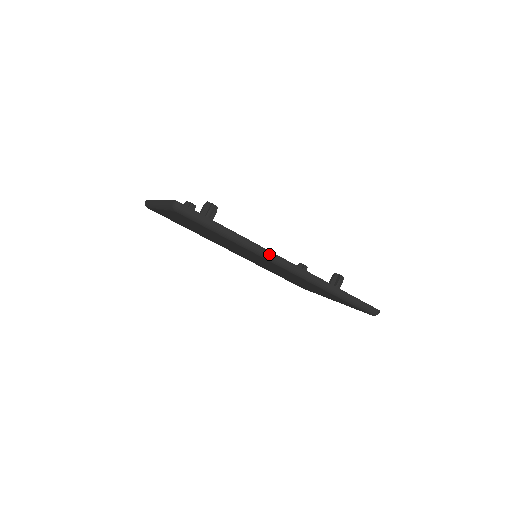
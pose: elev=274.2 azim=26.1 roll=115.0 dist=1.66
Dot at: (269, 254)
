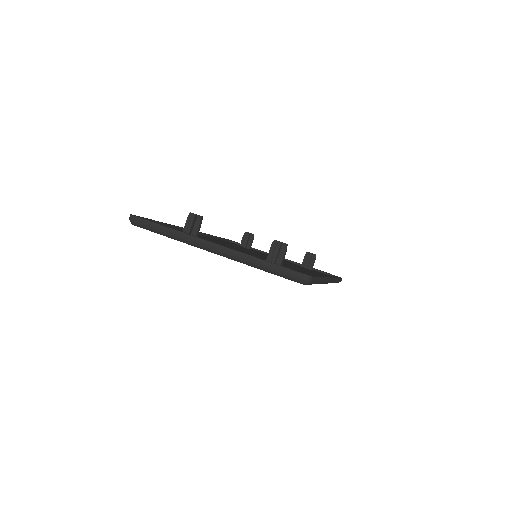
Dot at: (328, 280)
